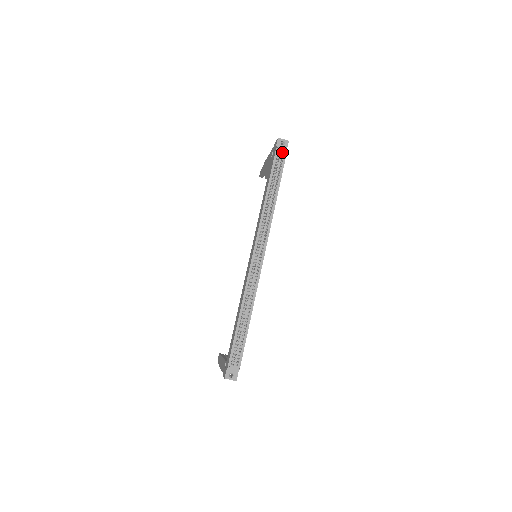
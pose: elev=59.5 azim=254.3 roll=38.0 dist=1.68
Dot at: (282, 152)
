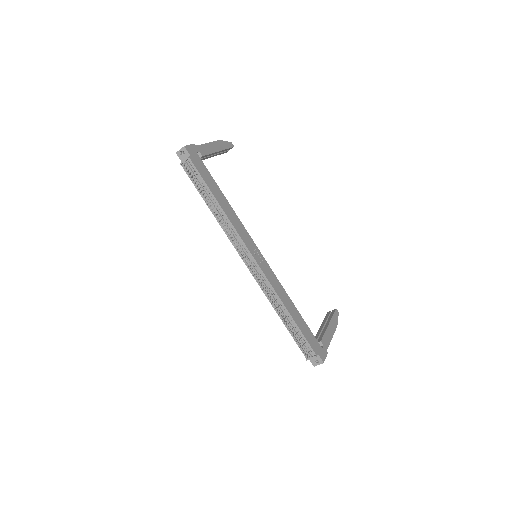
Dot at: (188, 164)
